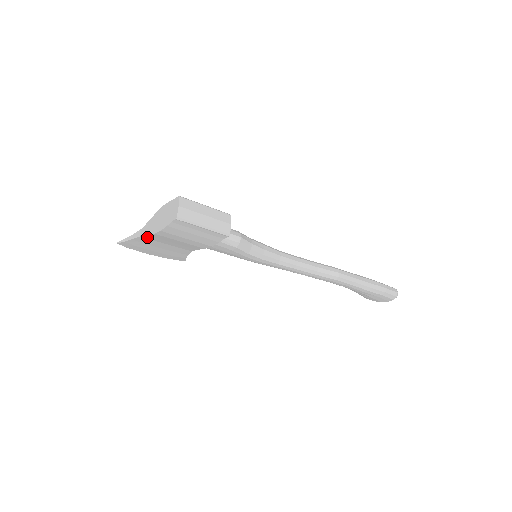
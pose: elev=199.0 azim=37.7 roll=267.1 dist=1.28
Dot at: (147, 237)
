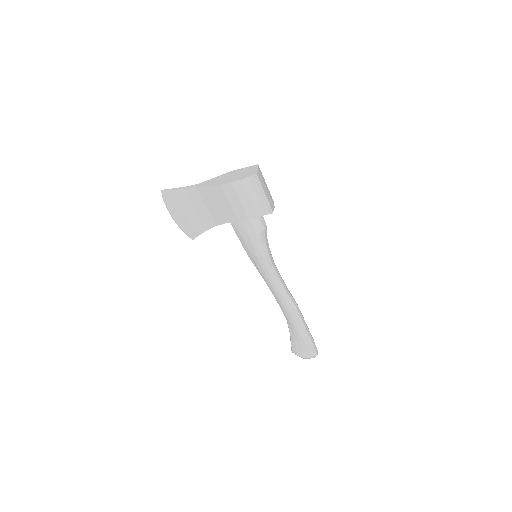
Dot at: (202, 191)
